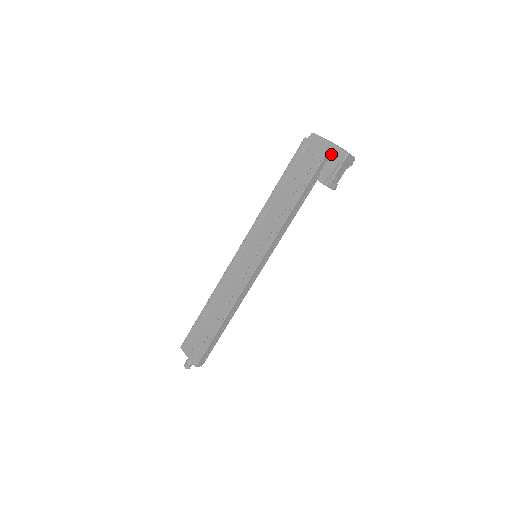
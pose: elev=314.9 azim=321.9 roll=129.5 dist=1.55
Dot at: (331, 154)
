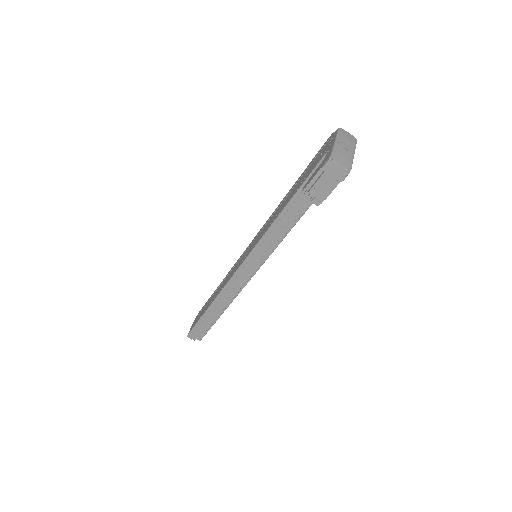
Dot at: (325, 156)
